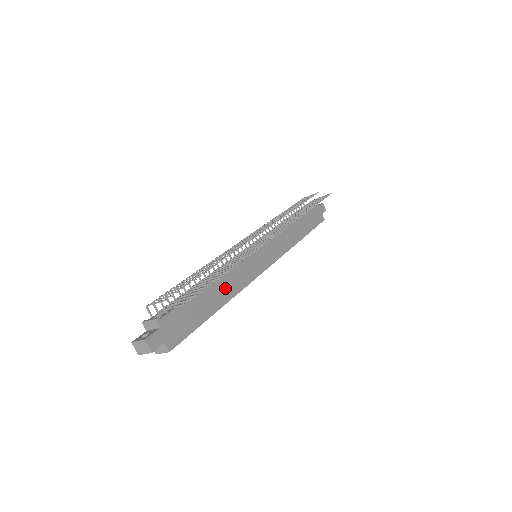
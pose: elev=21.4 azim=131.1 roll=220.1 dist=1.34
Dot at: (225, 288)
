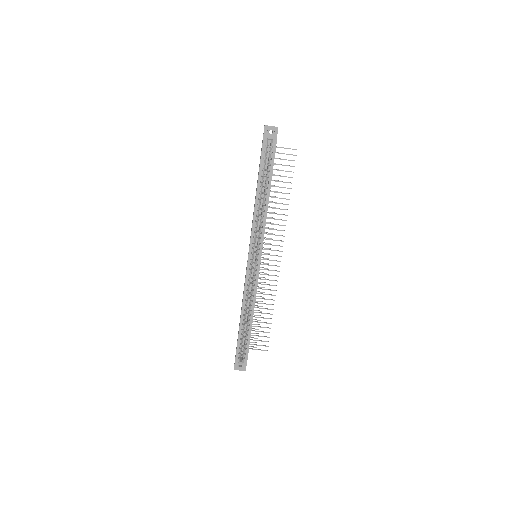
Dot at: occluded
